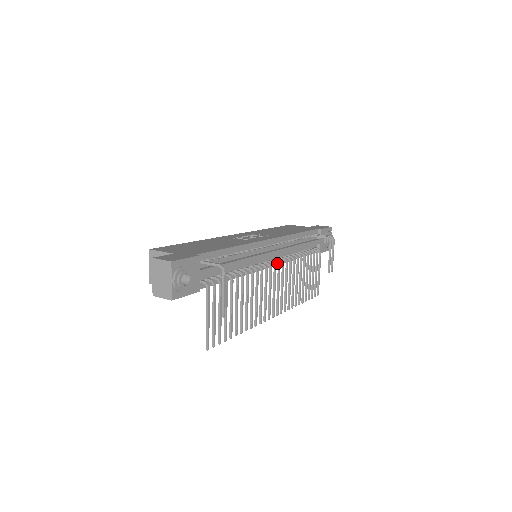
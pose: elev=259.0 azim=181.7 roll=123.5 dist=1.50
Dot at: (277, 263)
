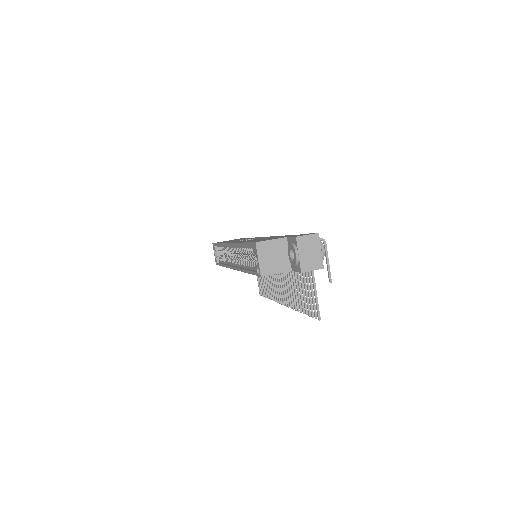
Dot at: occluded
